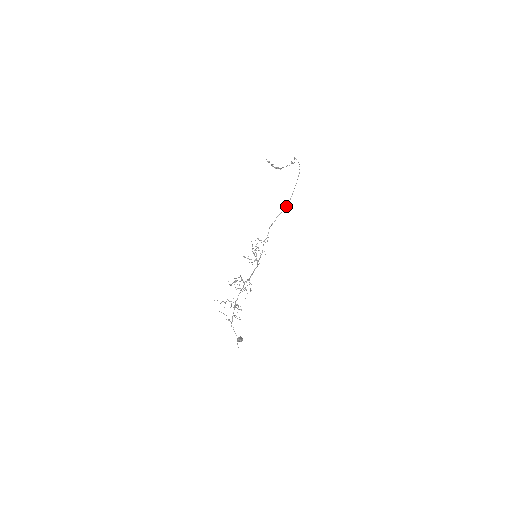
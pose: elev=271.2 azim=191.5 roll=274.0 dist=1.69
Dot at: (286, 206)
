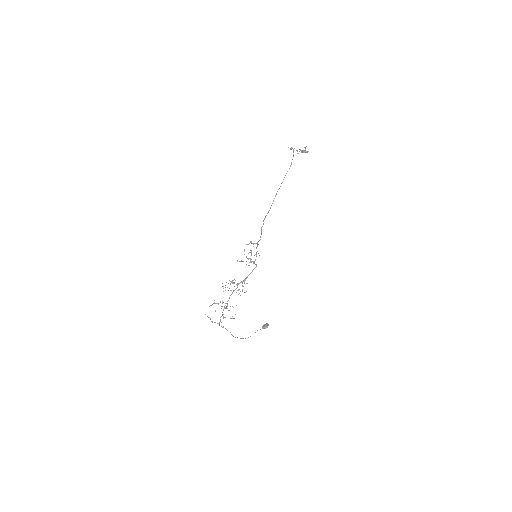
Dot at: occluded
